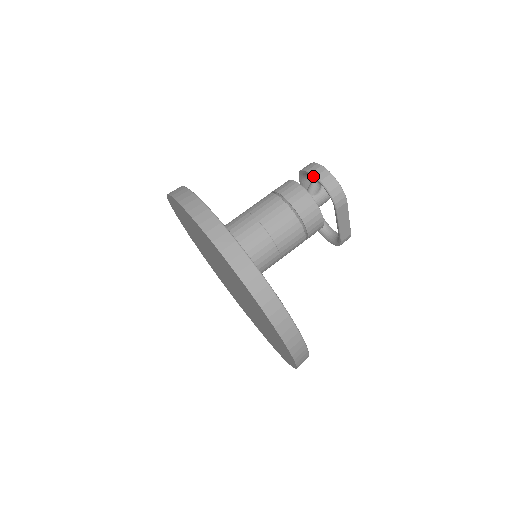
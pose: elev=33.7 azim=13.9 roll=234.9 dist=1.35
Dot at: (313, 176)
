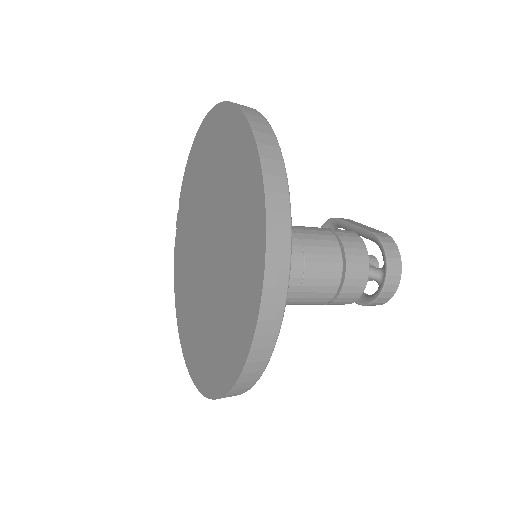
Dot at: (385, 280)
